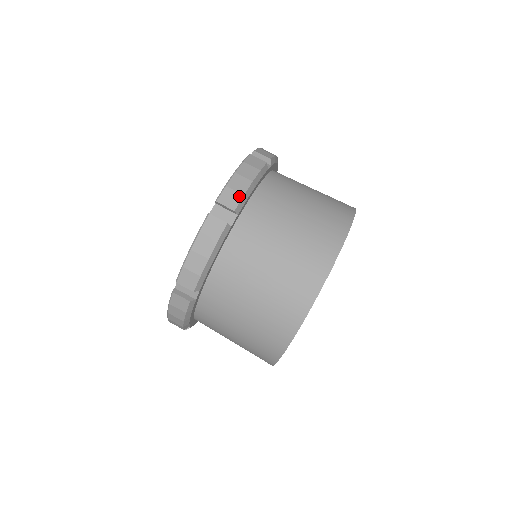
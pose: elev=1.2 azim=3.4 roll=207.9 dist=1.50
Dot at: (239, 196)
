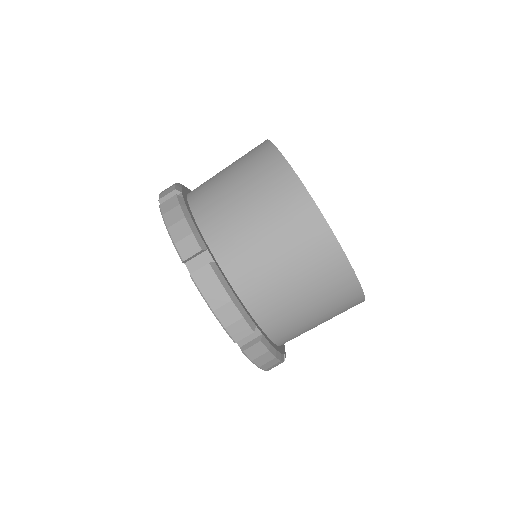
Dot at: (191, 238)
